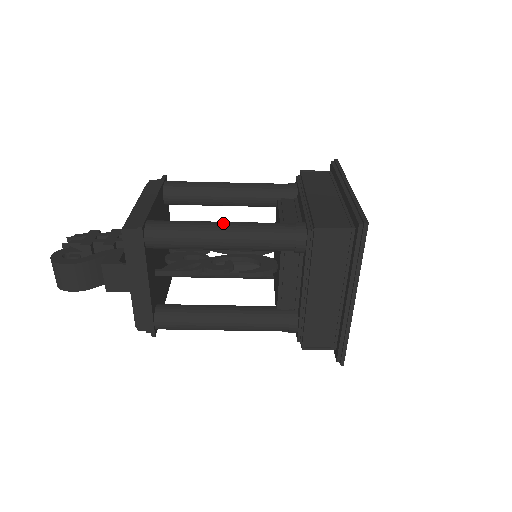
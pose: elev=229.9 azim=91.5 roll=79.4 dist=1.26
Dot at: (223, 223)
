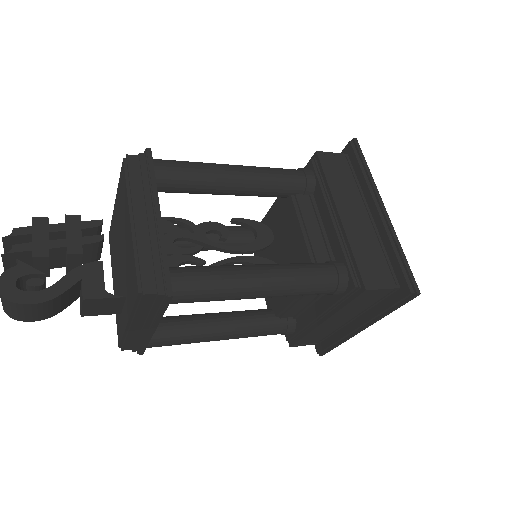
Dot at: (263, 274)
